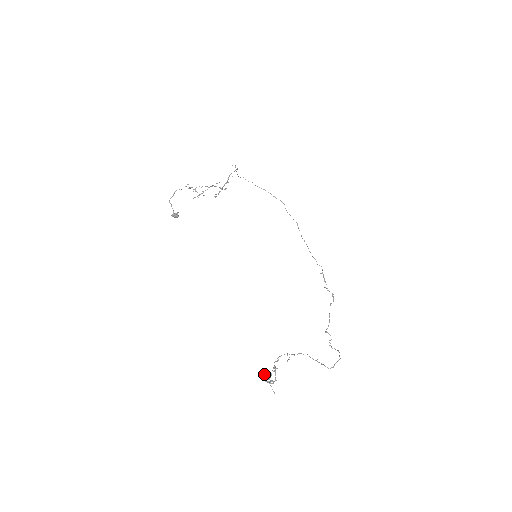
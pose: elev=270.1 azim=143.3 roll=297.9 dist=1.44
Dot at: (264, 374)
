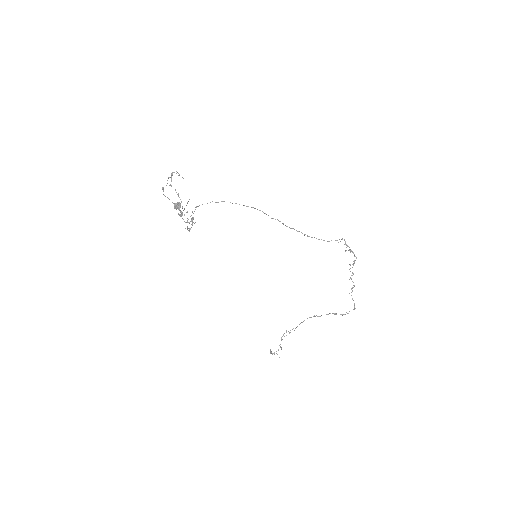
Dot at: (270, 352)
